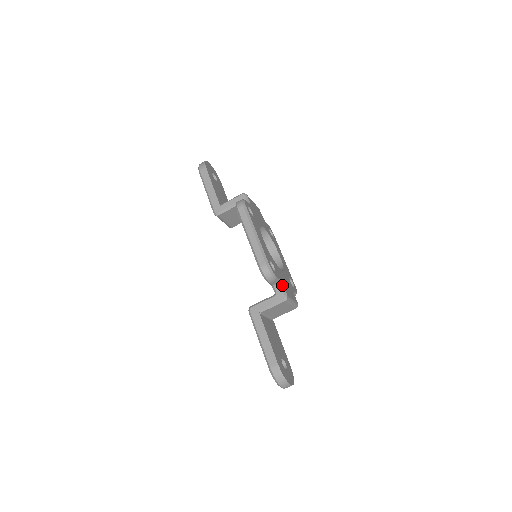
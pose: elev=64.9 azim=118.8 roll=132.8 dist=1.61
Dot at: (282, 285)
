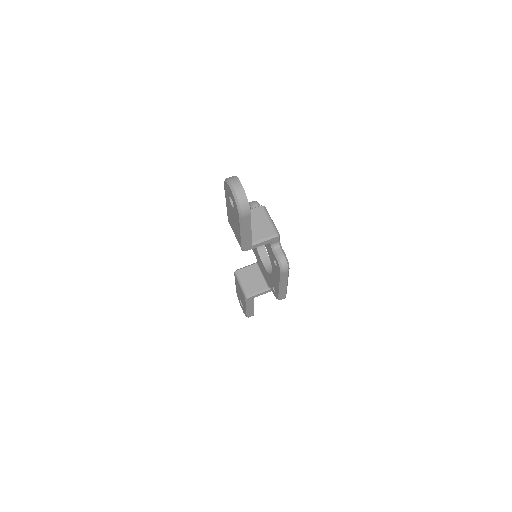
Dot at: occluded
